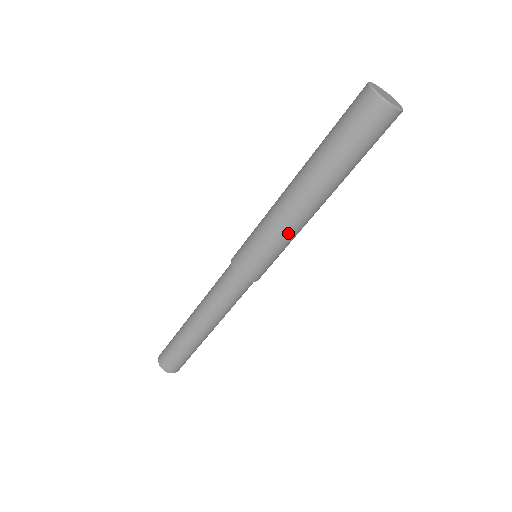
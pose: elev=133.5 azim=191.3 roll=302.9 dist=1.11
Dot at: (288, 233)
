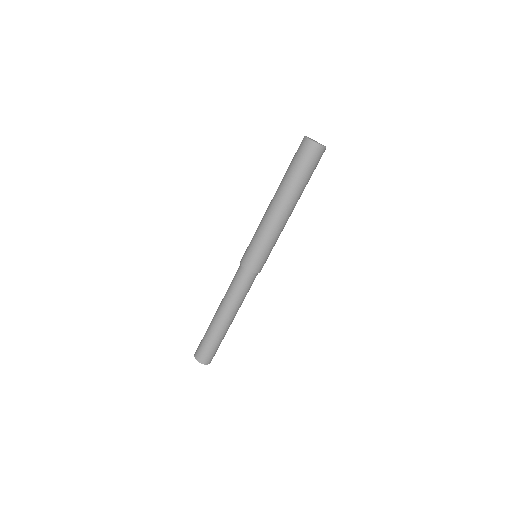
Dot at: (280, 233)
